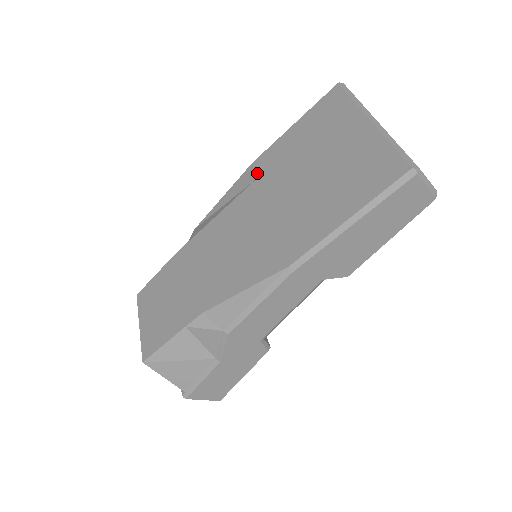
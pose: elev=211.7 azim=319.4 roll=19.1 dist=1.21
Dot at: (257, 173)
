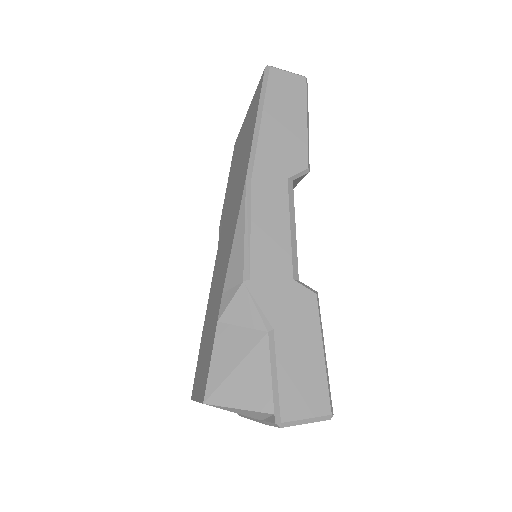
Dot at: (222, 220)
